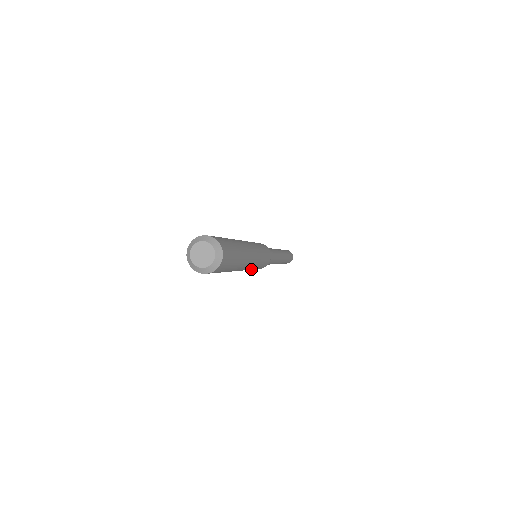
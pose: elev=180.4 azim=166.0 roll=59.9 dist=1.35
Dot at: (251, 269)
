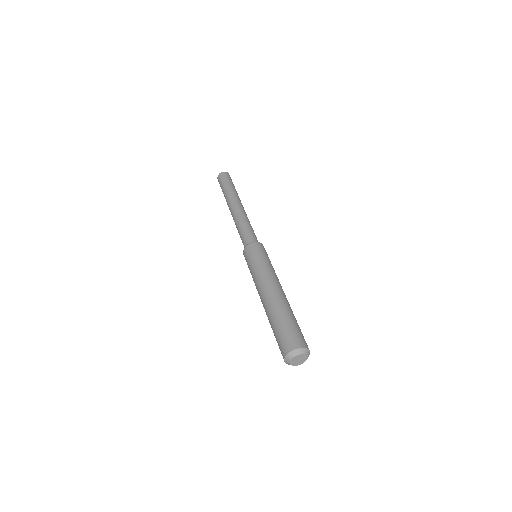
Dot at: occluded
